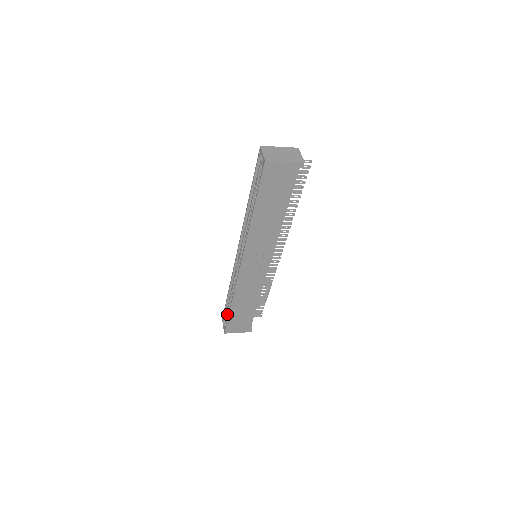
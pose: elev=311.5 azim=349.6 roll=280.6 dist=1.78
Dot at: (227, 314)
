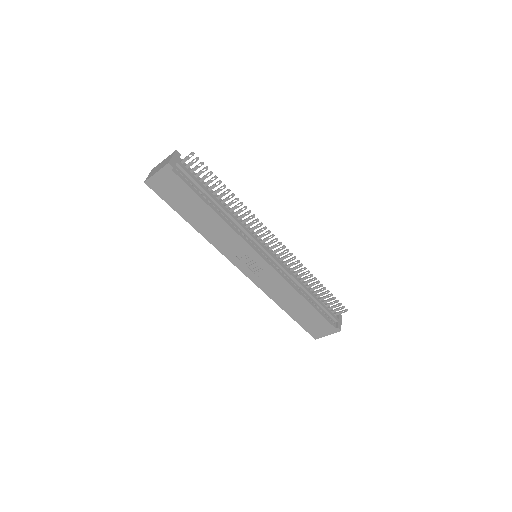
Dot at: occluded
